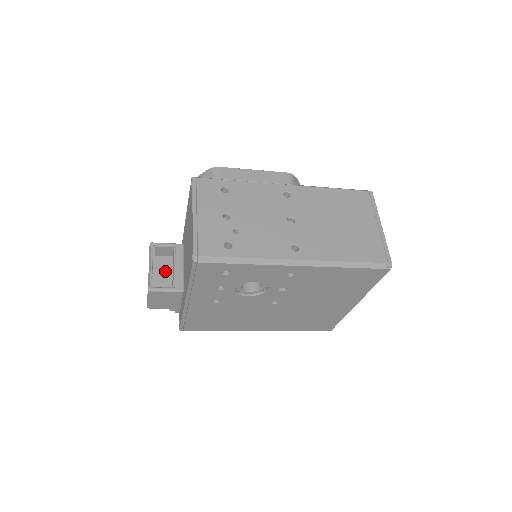
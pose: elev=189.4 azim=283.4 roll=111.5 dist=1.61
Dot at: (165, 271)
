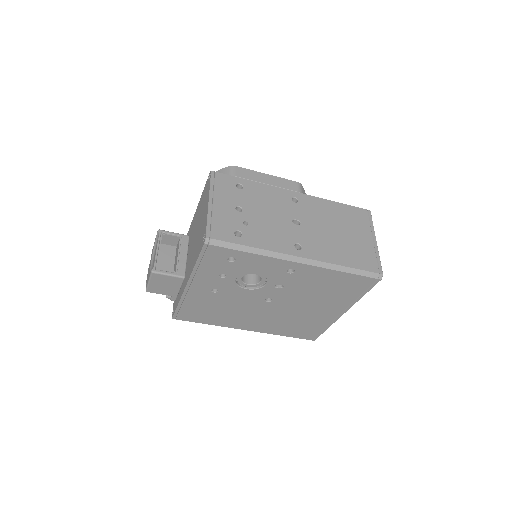
Dot at: (168, 258)
